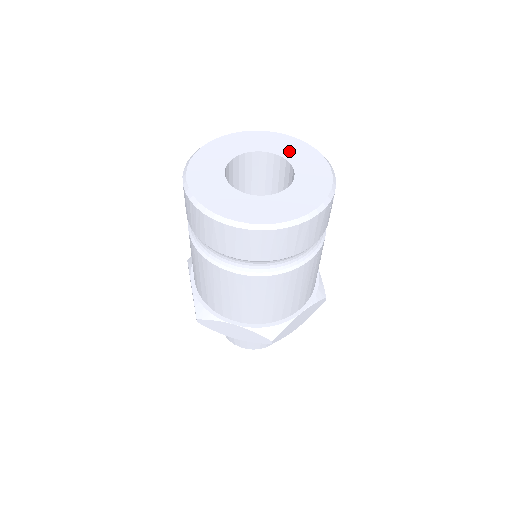
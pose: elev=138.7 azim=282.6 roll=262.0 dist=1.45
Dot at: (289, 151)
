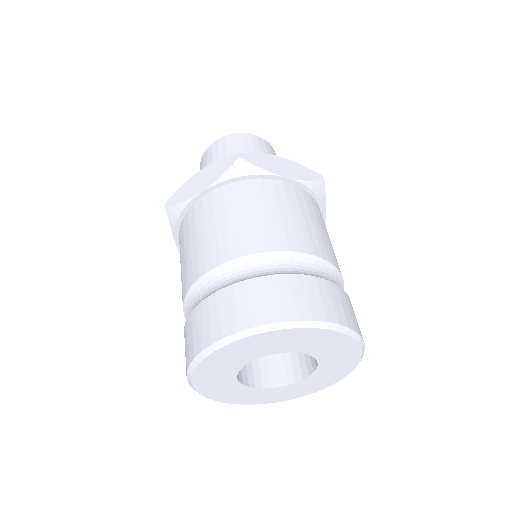
Dot at: (323, 349)
